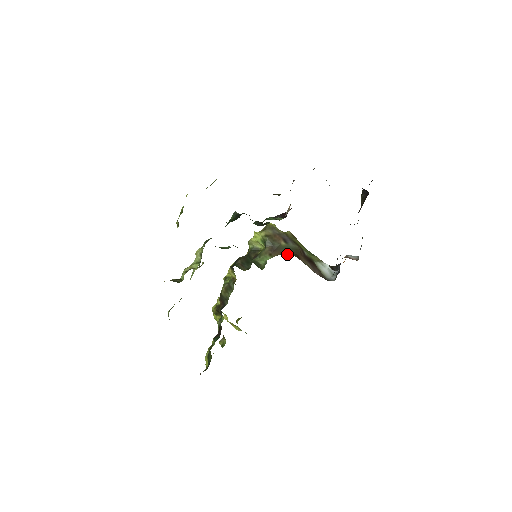
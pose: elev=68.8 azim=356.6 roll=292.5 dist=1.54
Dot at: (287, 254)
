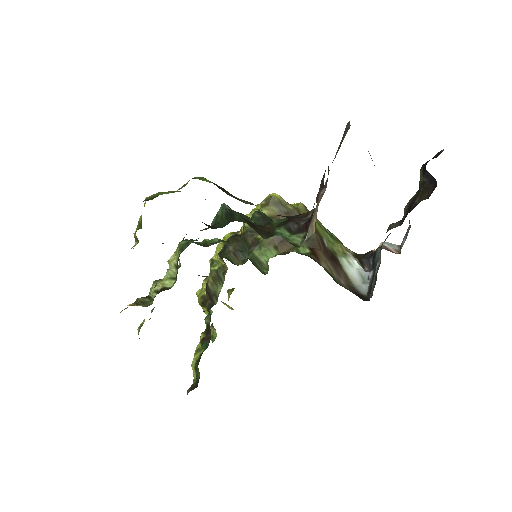
Dot at: (300, 249)
